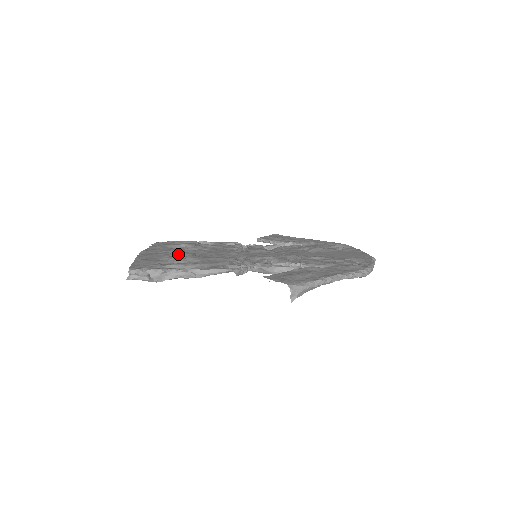
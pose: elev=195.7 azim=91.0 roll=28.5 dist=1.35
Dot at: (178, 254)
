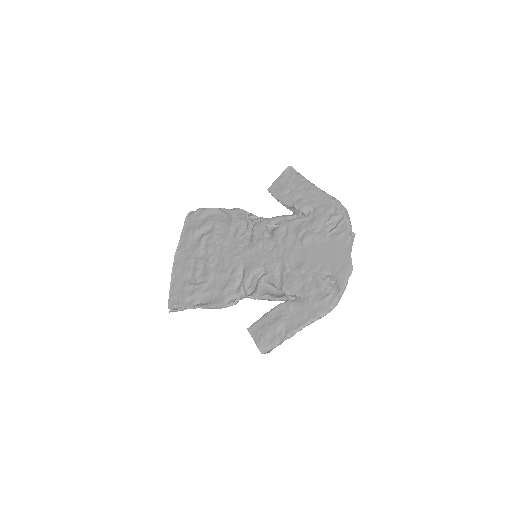
Dot at: (198, 263)
